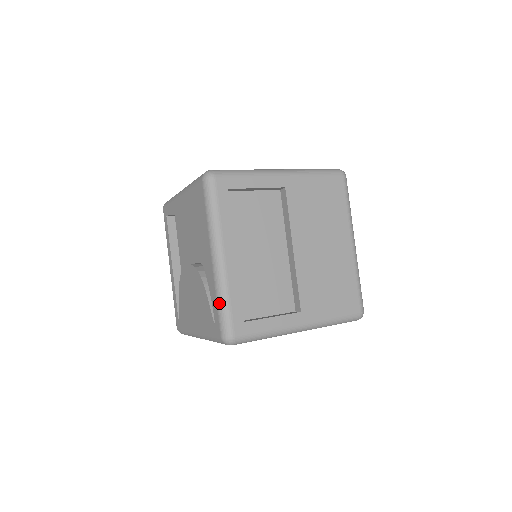
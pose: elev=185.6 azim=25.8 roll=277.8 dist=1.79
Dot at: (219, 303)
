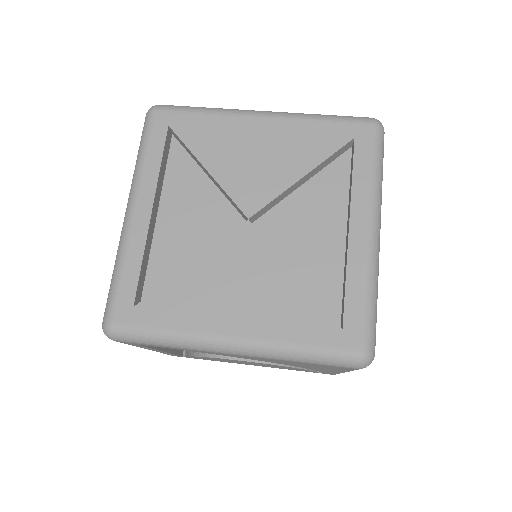
Dot at: occluded
